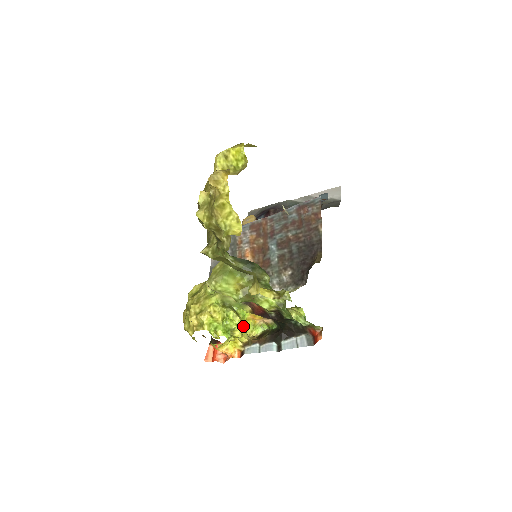
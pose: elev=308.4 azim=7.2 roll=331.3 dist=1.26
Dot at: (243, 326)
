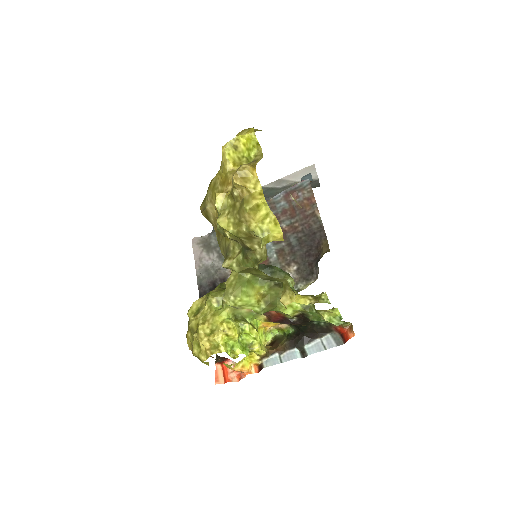
Dot at: (259, 337)
